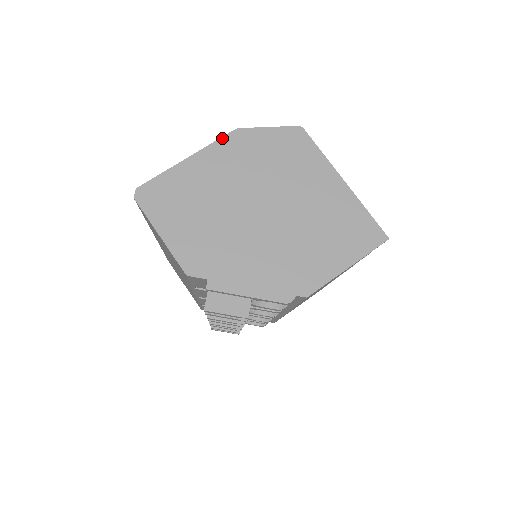
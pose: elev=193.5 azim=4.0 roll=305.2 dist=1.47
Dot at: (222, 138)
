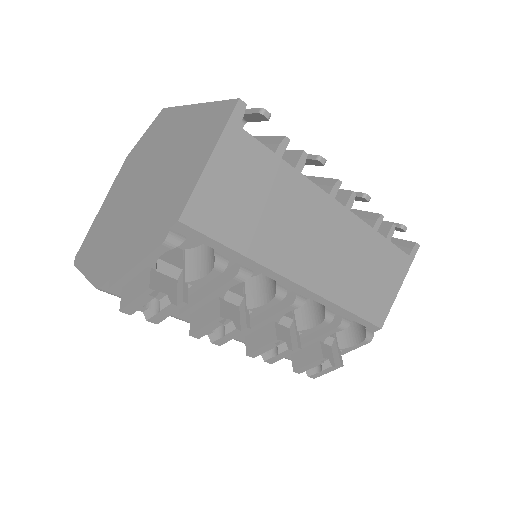
Dot at: (118, 173)
